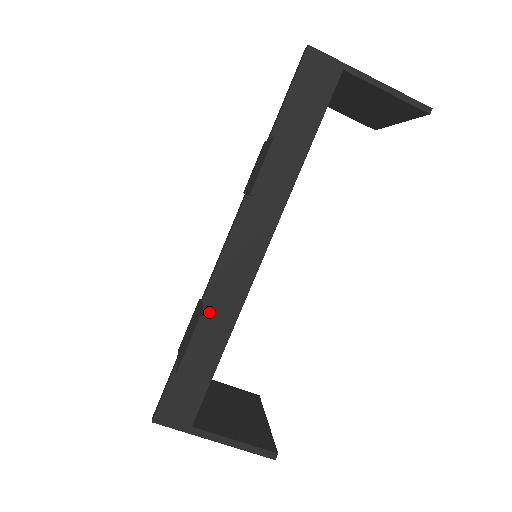
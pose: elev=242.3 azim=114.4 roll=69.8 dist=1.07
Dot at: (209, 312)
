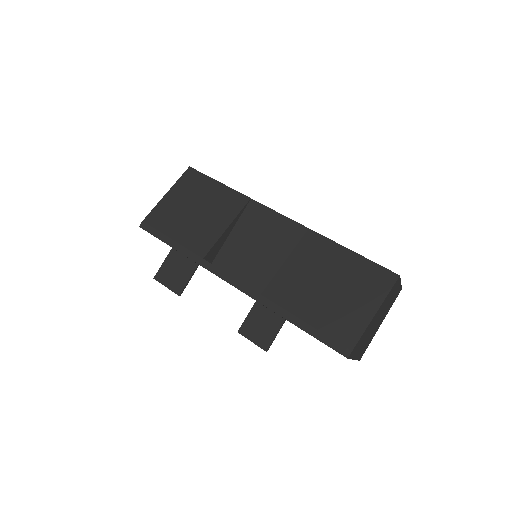
Dot at: occluded
